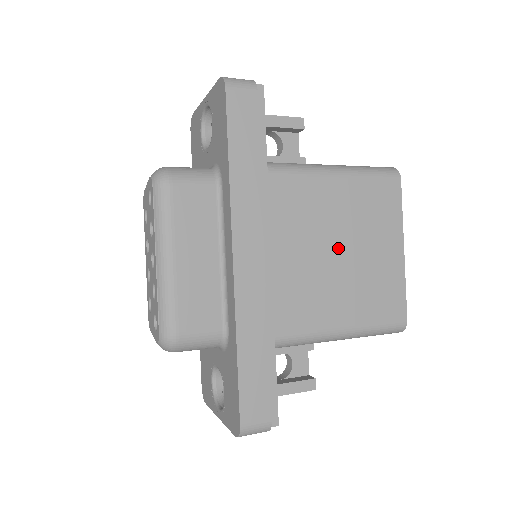
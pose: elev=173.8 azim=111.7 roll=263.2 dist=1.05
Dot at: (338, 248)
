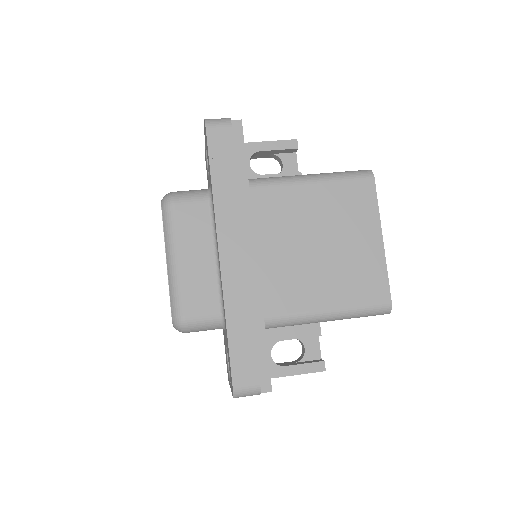
Dot at: (317, 242)
